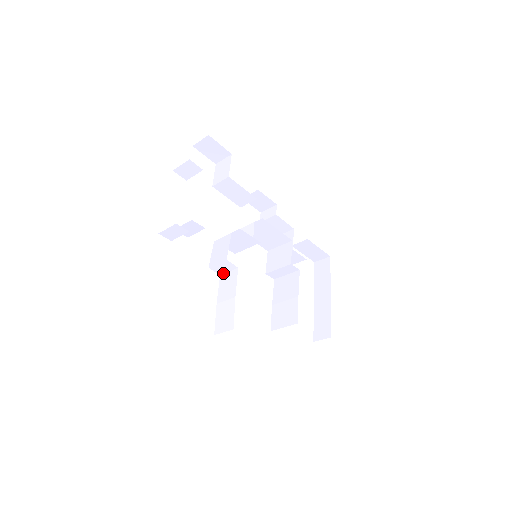
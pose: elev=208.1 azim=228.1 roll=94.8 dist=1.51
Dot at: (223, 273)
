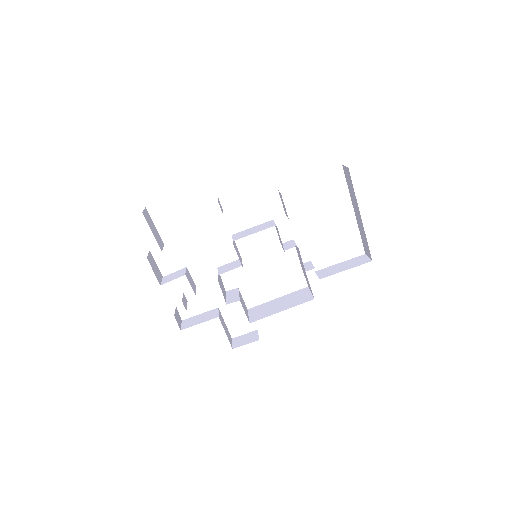
Dot at: (238, 289)
